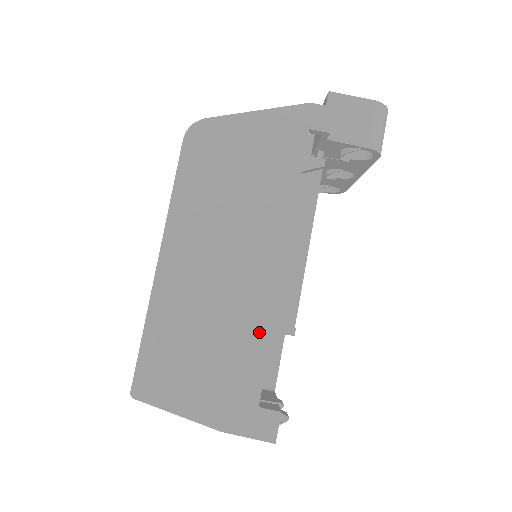
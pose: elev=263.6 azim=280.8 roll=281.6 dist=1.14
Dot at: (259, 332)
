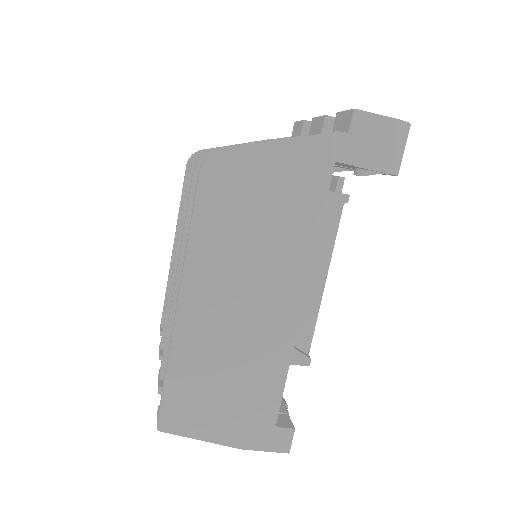
Dot at: (277, 365)
